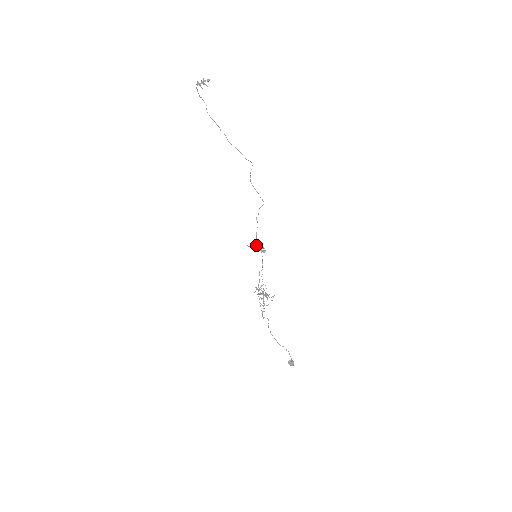
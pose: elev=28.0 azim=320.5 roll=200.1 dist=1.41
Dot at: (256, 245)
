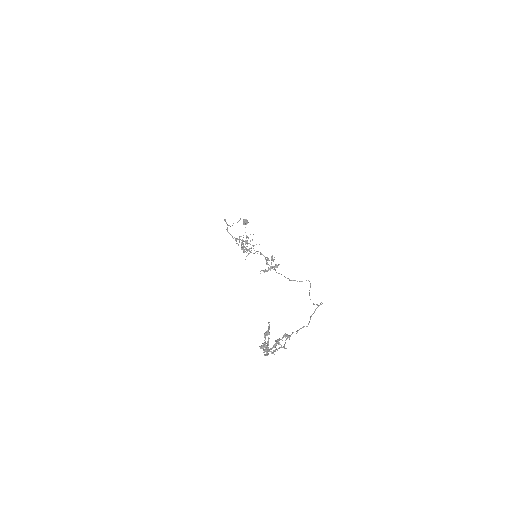
Dot at: occluded
